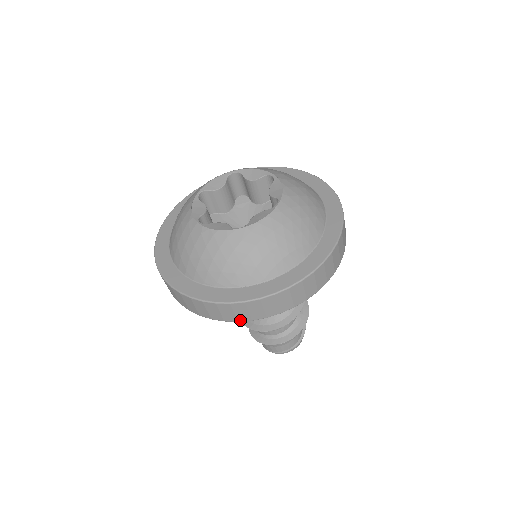
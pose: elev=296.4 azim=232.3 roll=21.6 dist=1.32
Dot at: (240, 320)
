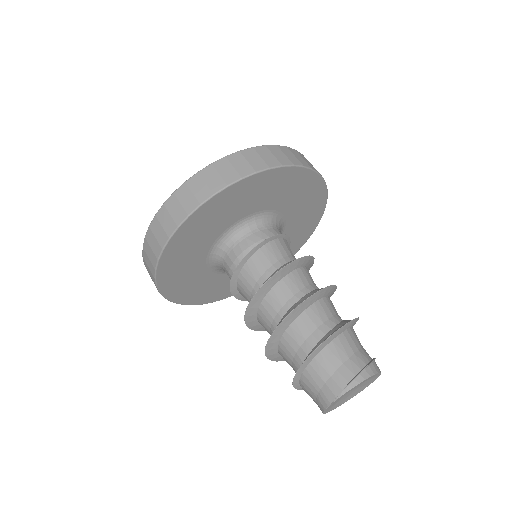
Dot at: (229, 182)
